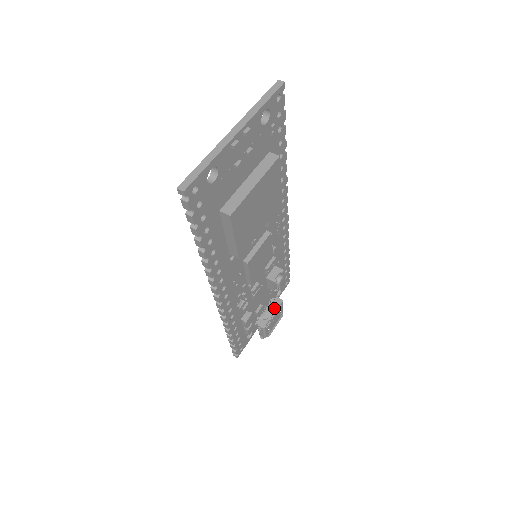
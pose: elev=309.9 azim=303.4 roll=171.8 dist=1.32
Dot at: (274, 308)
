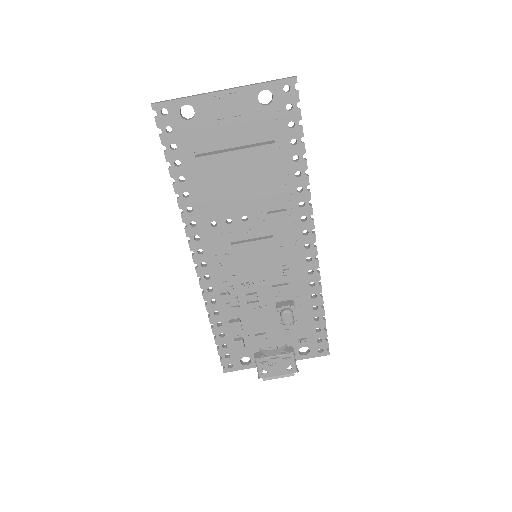
Dot at: (281, 352)
